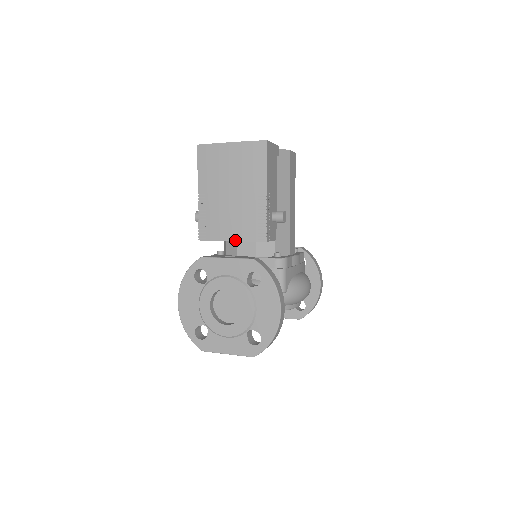
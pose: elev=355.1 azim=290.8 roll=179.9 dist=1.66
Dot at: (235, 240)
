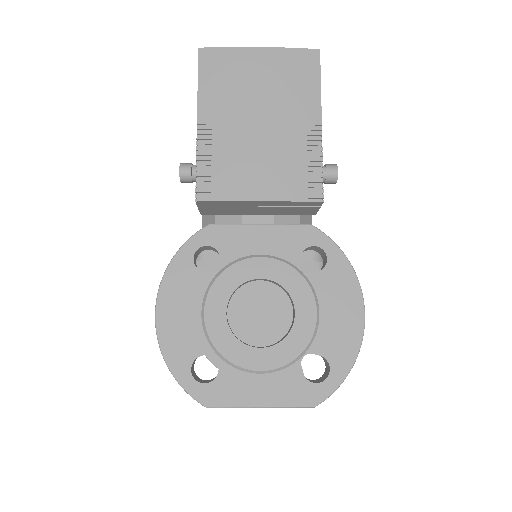
Dot at: (268, 199)
